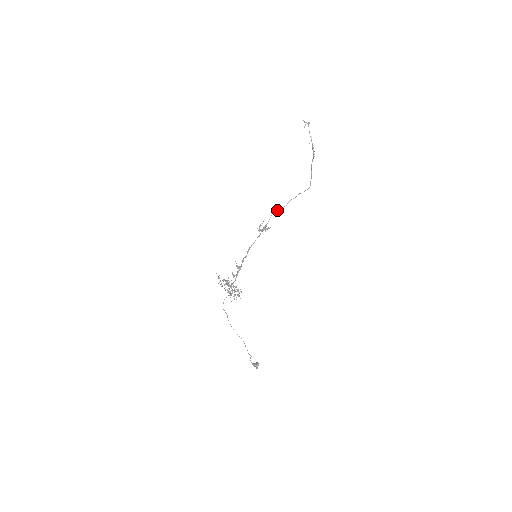
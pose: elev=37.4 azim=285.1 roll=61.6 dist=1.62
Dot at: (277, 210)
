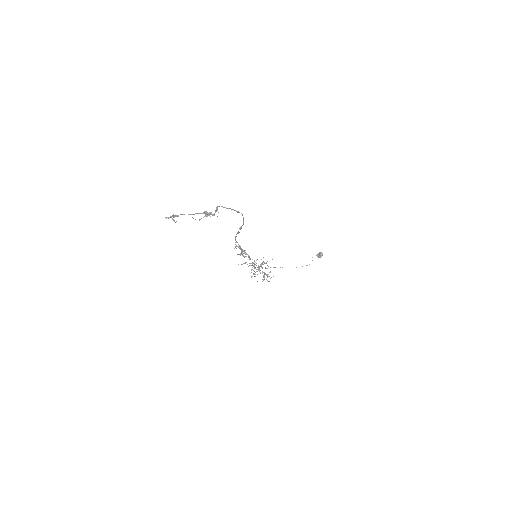
Dot at: occluded
